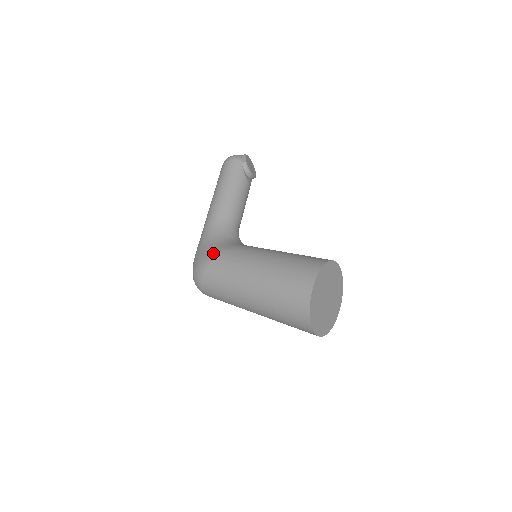
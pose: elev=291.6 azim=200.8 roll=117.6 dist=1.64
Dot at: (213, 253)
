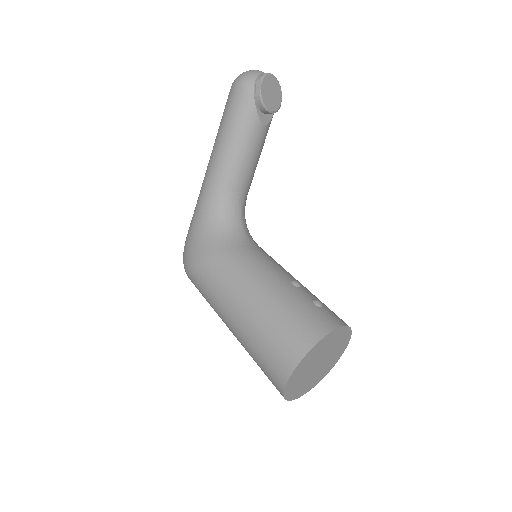
Dot at: (198, 256)
